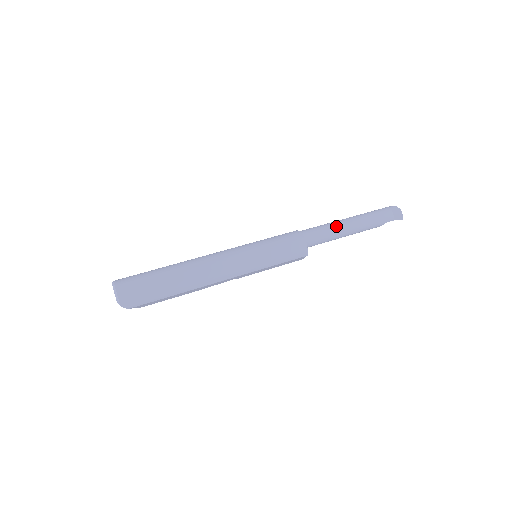
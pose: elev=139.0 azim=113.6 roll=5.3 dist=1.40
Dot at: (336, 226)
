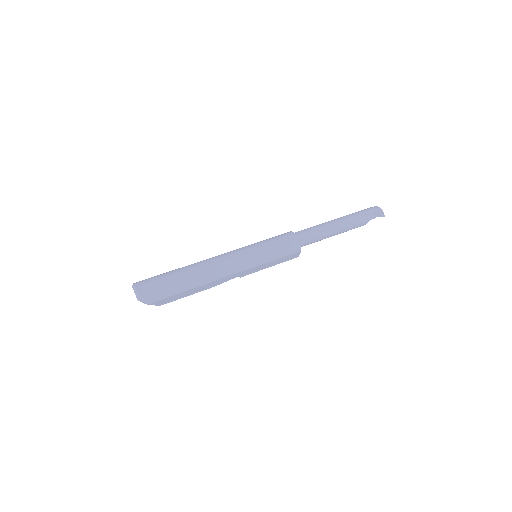
Dot at: (324, 226)
